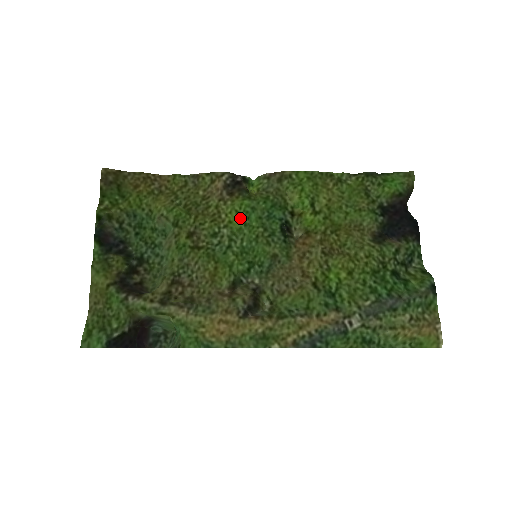
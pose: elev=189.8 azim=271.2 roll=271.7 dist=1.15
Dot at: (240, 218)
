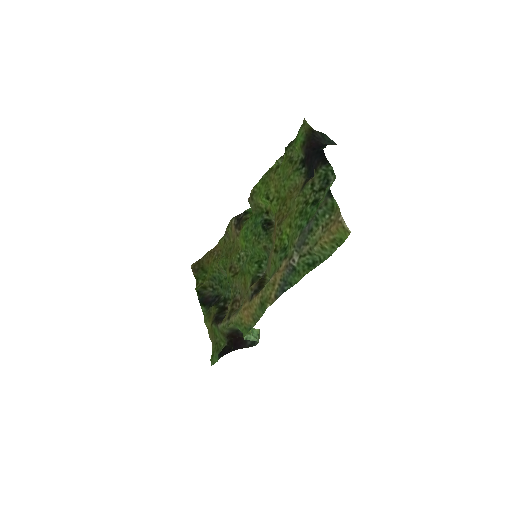
Dot at: (244, 240)
